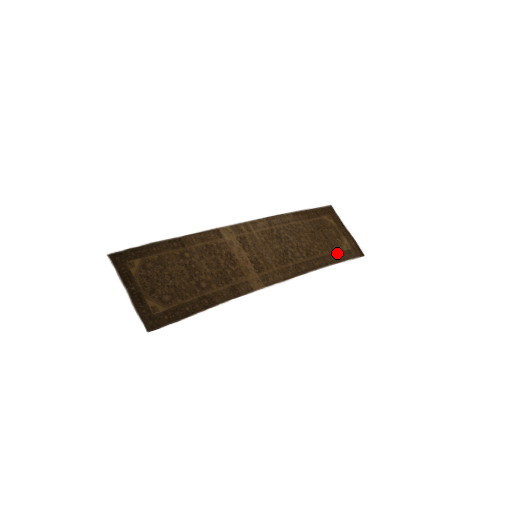
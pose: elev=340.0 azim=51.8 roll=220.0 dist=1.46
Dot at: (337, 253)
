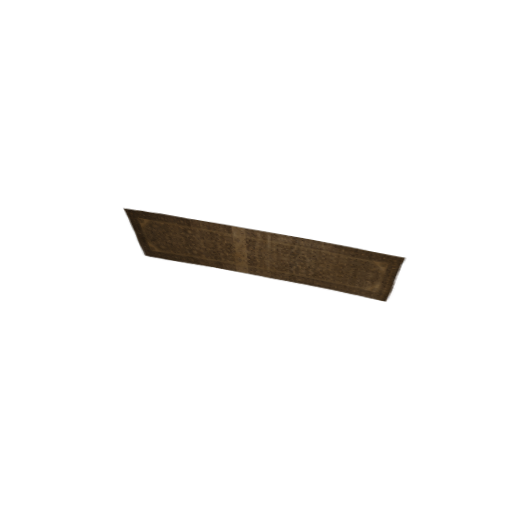
Dot at: (352, 288)
